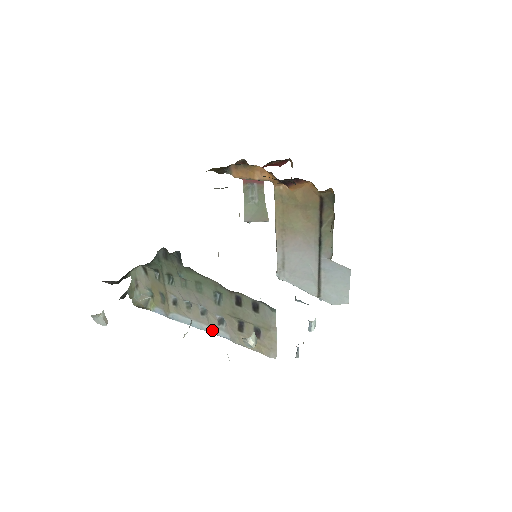
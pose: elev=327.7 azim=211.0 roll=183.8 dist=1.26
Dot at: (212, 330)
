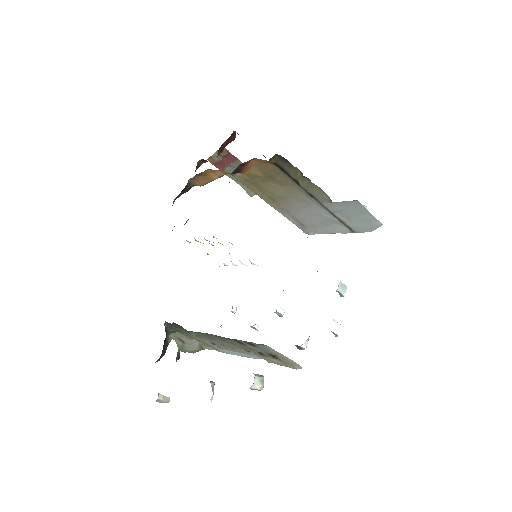
Dot at: (250, 356)
